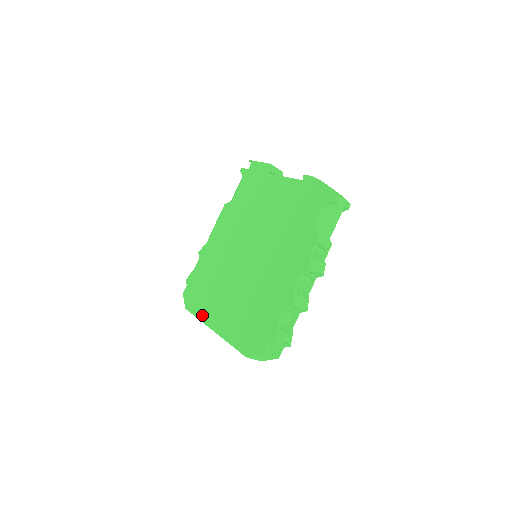
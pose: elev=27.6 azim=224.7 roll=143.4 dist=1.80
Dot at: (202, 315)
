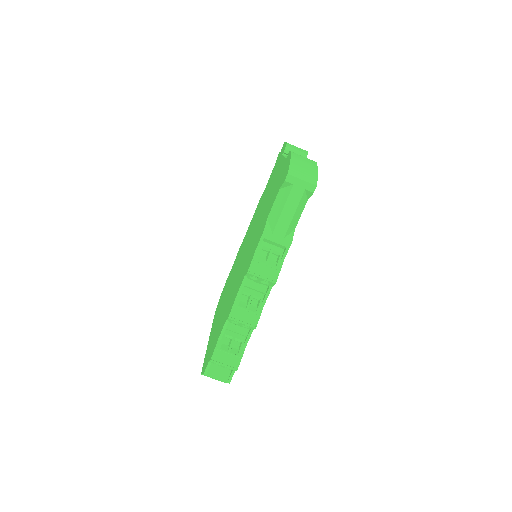
Dot at: occluded
